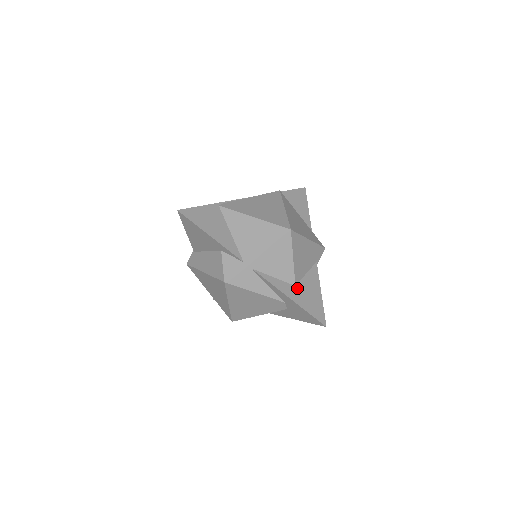
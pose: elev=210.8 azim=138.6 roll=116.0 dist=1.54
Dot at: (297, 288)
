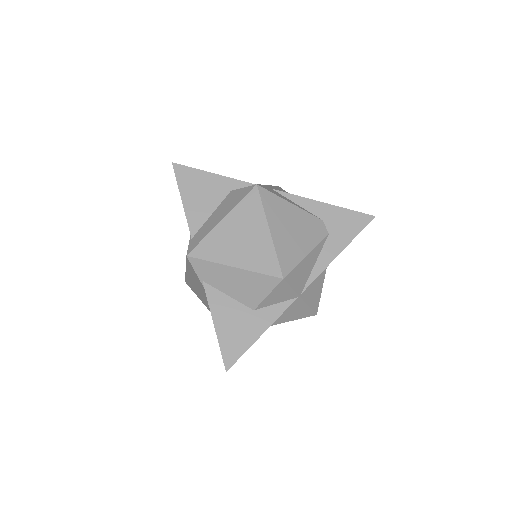
Dot at: occluded
